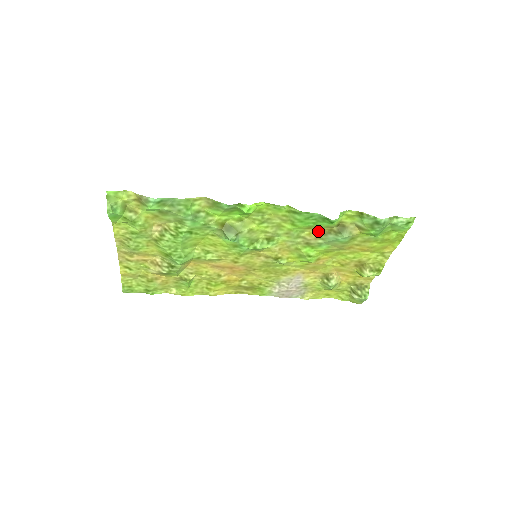
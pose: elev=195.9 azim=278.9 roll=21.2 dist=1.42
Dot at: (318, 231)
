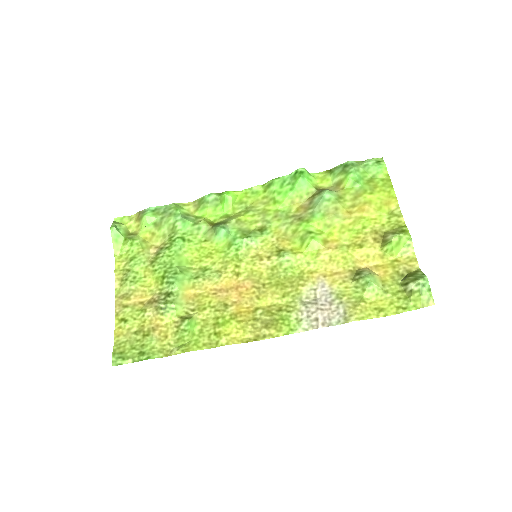
Dot at: (304, 204)
